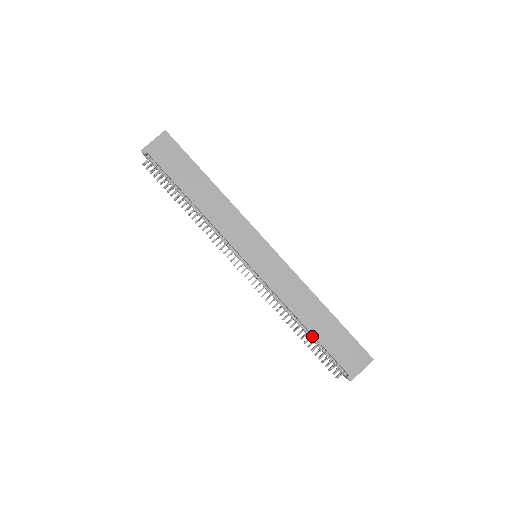
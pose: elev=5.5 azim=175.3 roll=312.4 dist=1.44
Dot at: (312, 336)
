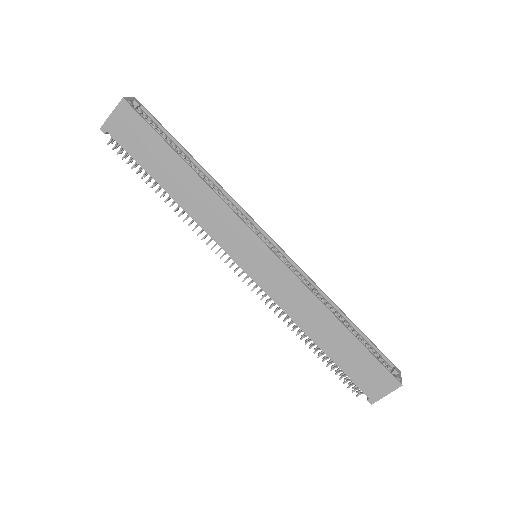
Dot at: (326, 352)
